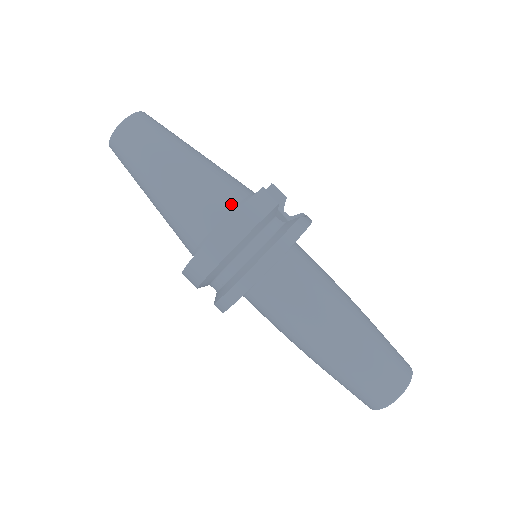
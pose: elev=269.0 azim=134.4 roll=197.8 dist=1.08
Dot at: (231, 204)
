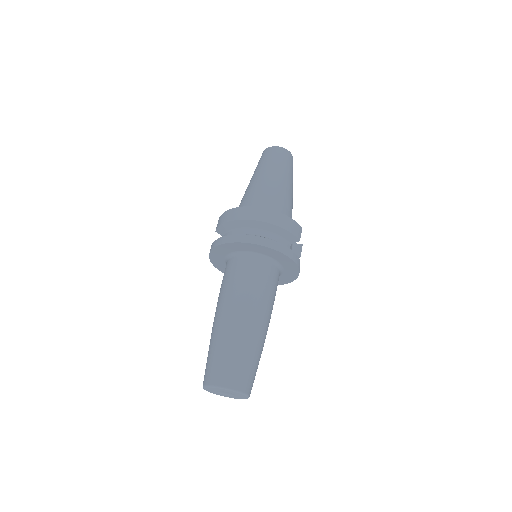
Dot at: occluded
